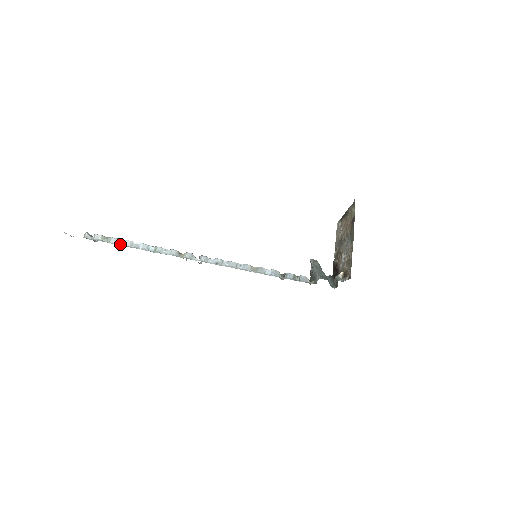
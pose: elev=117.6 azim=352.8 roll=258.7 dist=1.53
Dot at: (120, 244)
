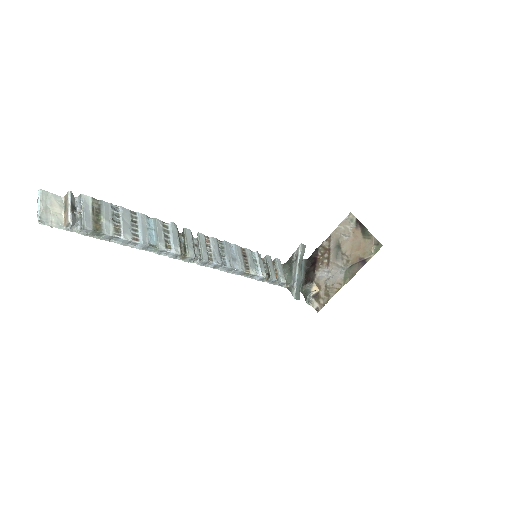
Dot at: (114, 240)
